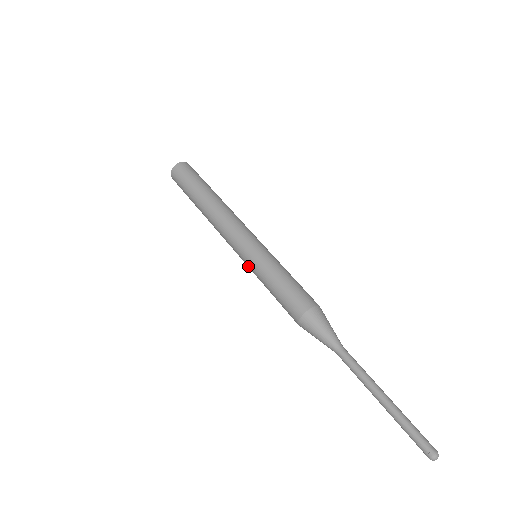
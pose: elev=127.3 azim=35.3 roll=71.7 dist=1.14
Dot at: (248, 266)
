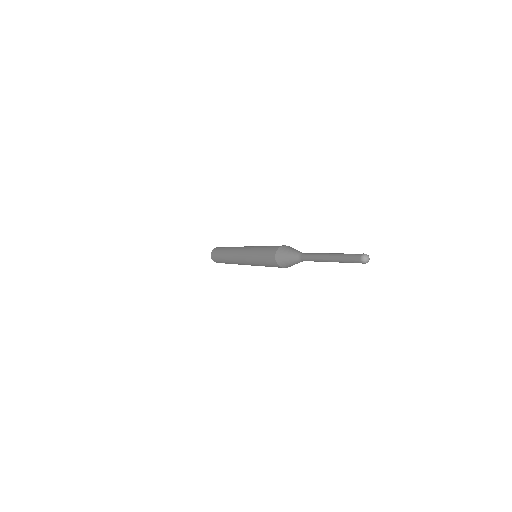
Dot at: (249, 253)
